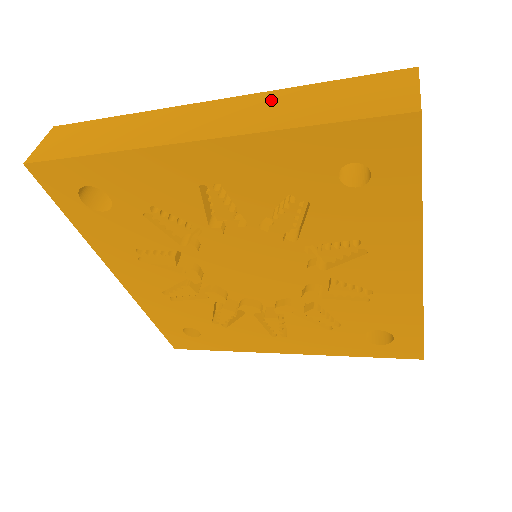
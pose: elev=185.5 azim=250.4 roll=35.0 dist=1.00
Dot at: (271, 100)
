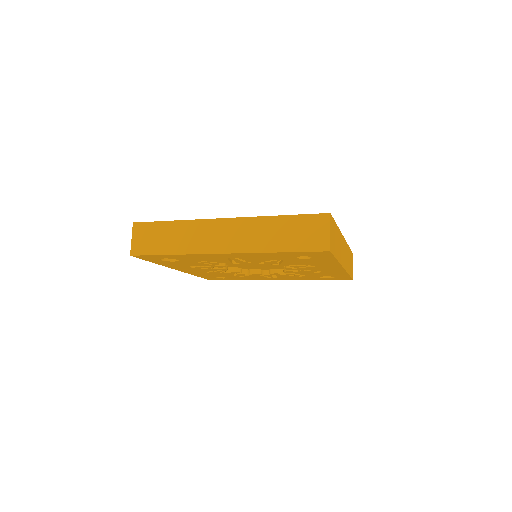
Dot at: (259, 226)
